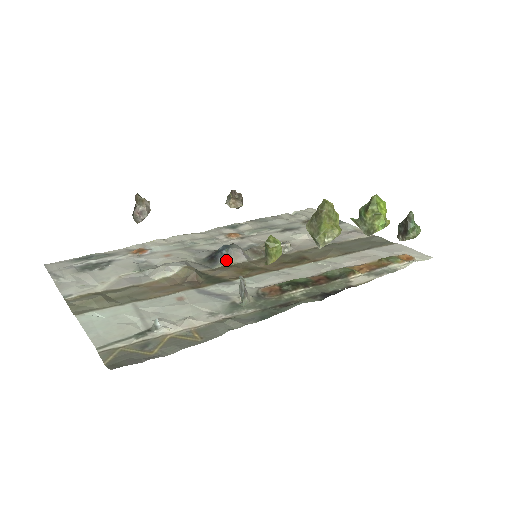
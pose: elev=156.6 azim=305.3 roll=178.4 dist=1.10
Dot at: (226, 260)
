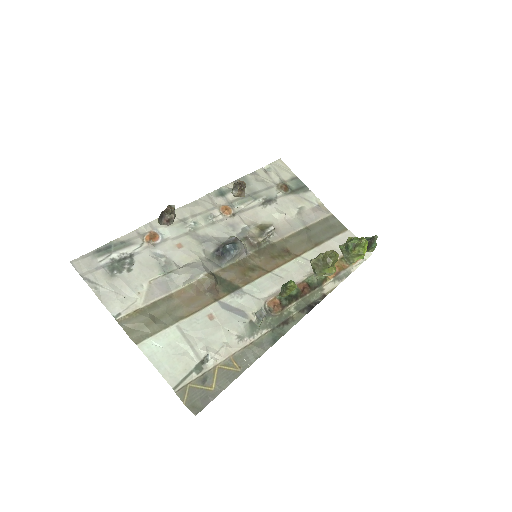
Dot at: (233, 259)
